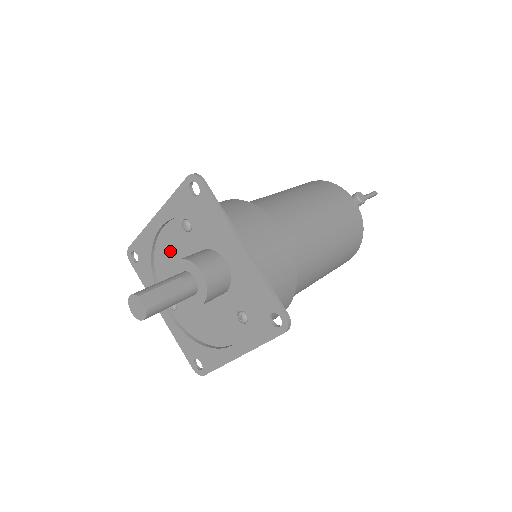
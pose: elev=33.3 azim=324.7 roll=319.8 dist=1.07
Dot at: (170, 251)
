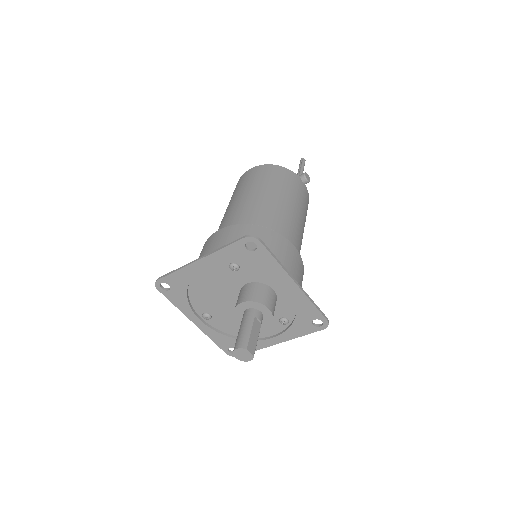
Dot at: (210, 282)
